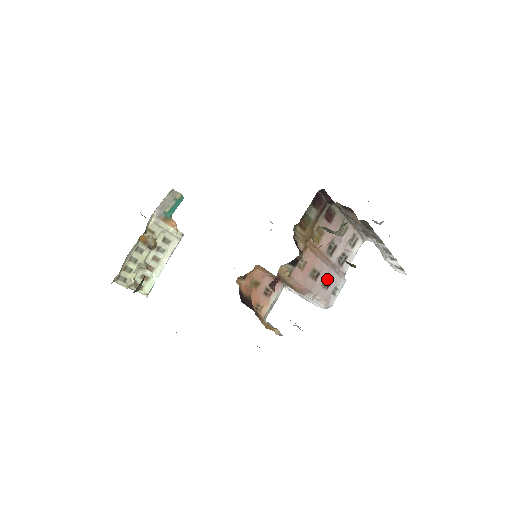
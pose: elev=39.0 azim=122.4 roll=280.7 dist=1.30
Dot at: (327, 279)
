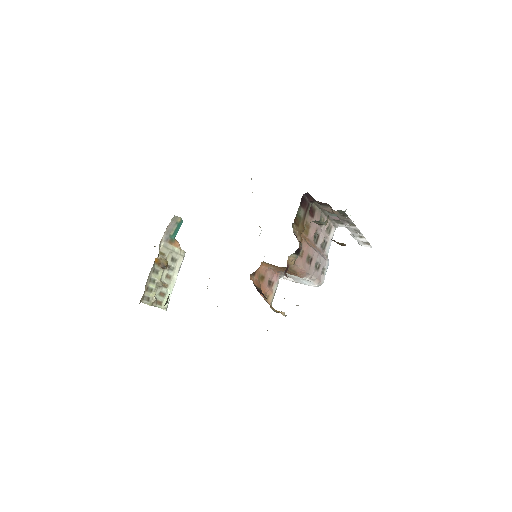
Dot at: (317, 262)
